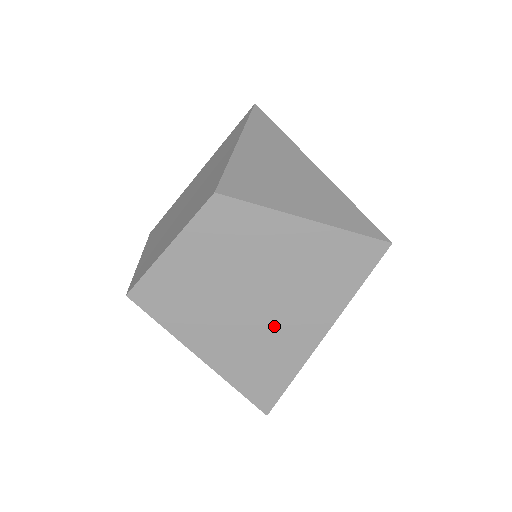
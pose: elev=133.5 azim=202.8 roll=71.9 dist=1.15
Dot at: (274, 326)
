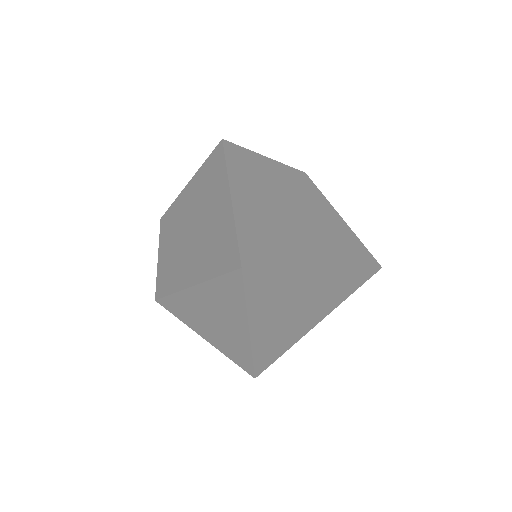
Dot at: (296, 231)
